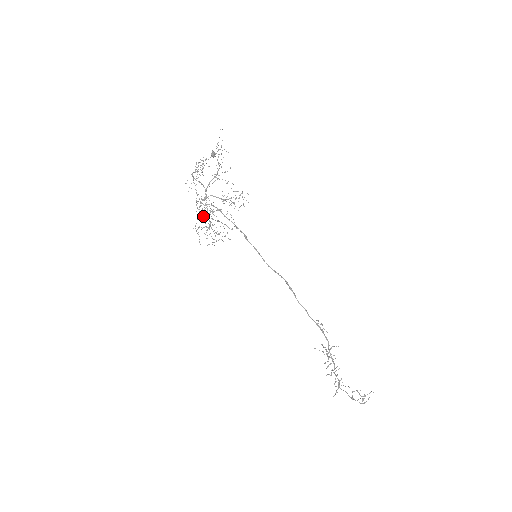
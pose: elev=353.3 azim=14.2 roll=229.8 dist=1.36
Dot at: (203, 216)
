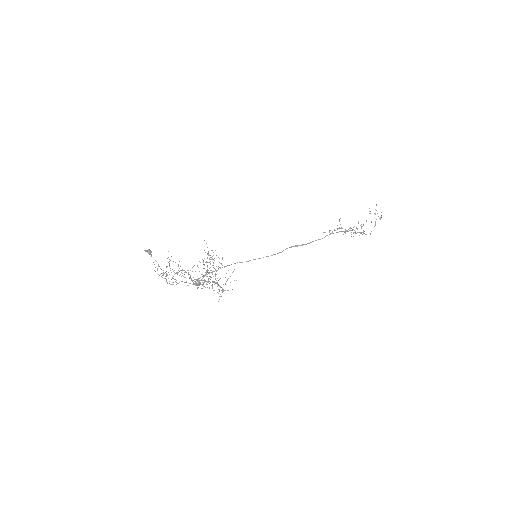
Dot at: occluded
